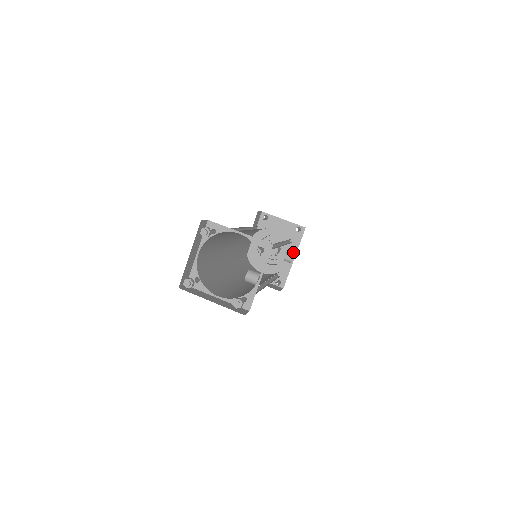
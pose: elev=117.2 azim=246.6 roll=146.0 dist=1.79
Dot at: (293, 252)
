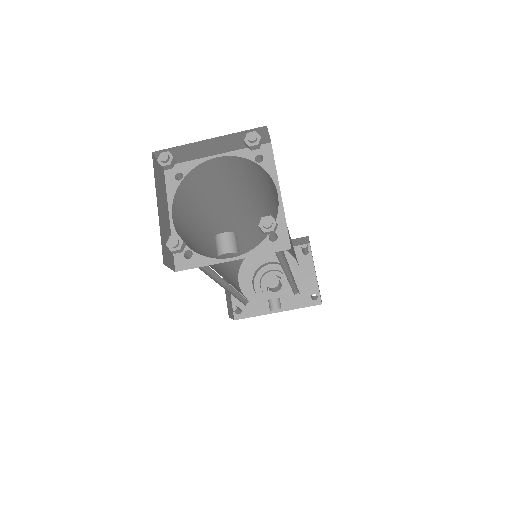
Dot at: (284, 306)
